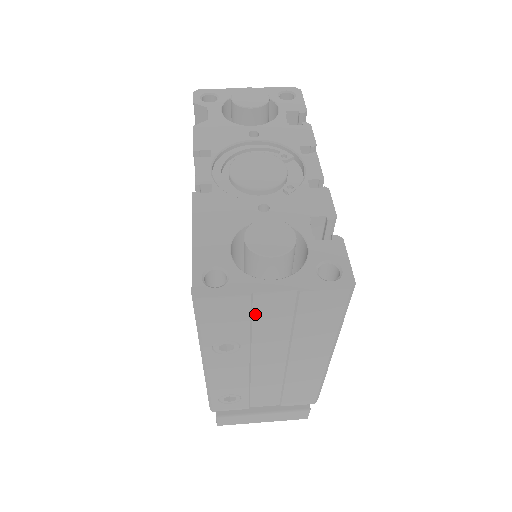
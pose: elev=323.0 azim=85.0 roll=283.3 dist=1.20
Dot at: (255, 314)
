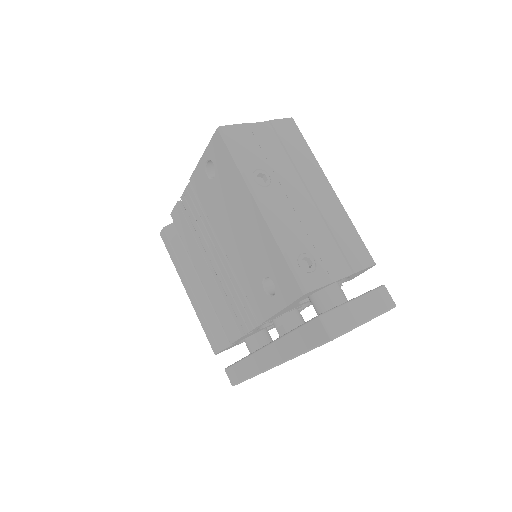
Dot at: (260, 143)
